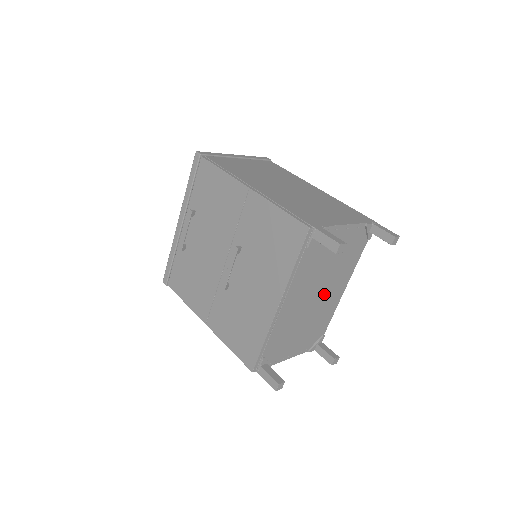
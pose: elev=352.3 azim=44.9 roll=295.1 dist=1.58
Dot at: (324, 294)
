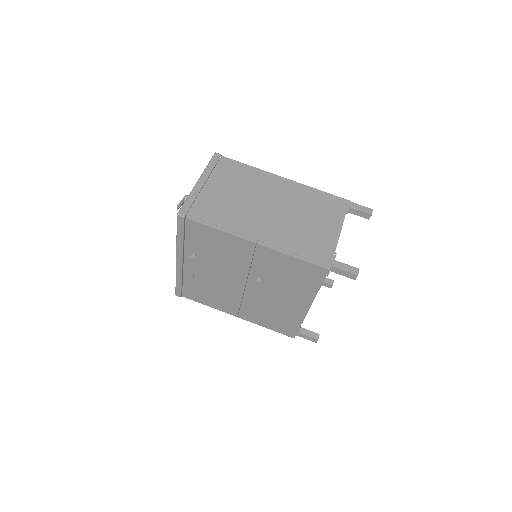
Dot at: occluded
